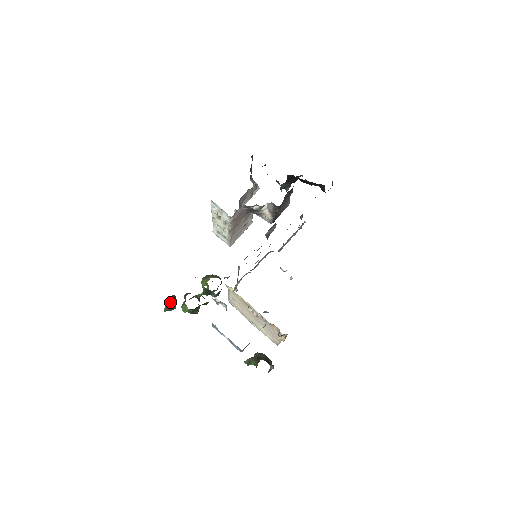
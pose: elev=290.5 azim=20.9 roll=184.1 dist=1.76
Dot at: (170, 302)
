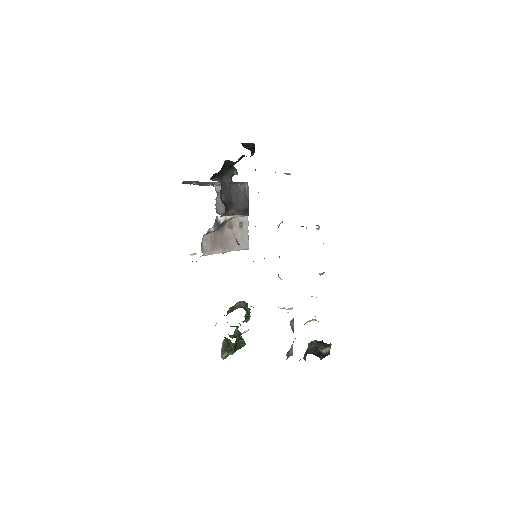
Dot at: (223, 350)
